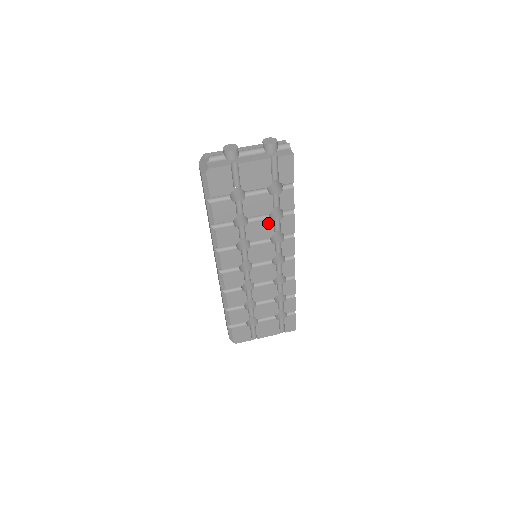
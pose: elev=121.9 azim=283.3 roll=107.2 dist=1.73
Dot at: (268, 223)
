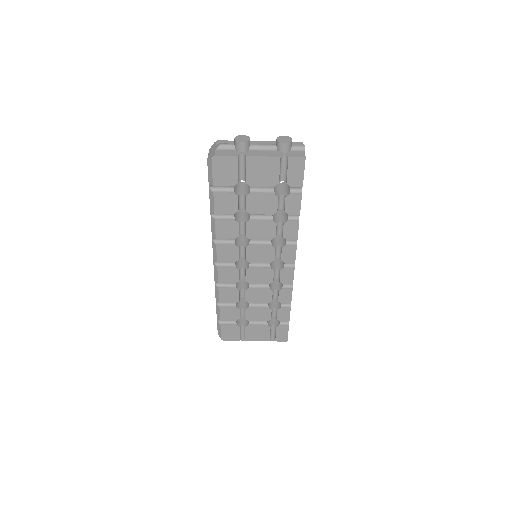
Dot at: (270, 224)
